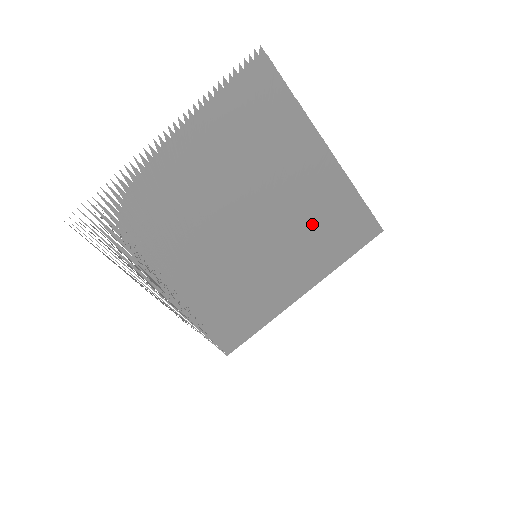
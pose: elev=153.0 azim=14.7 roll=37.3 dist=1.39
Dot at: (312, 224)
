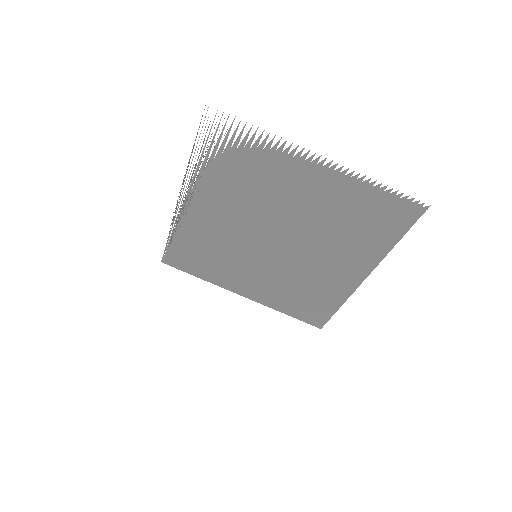
Dot at: (302, 284)
